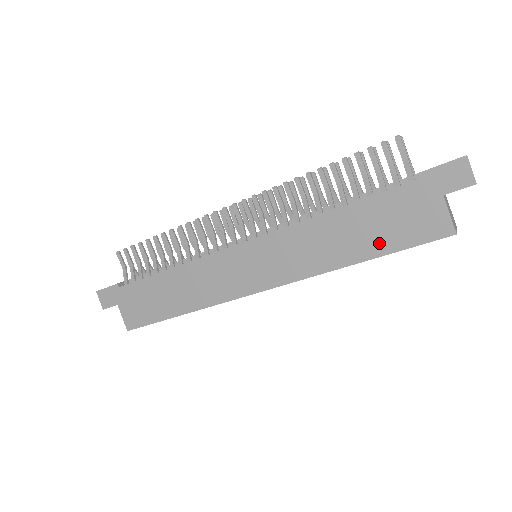
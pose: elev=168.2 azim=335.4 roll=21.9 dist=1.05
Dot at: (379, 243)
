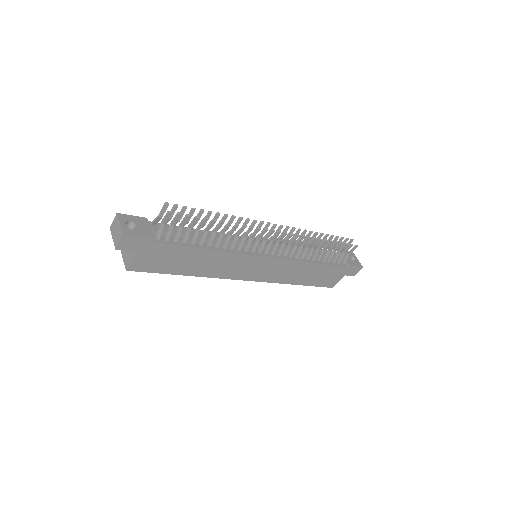
Dot at: (313, 281)
